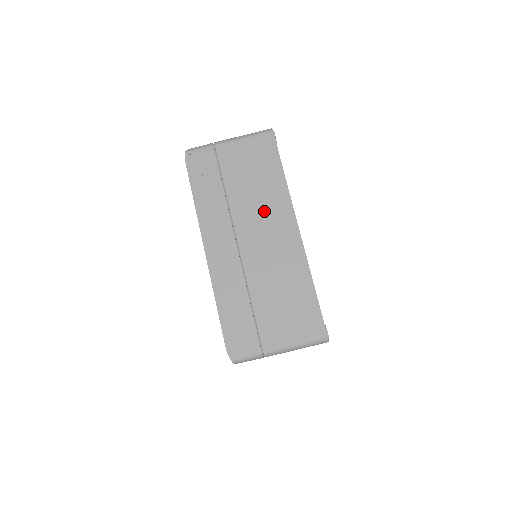
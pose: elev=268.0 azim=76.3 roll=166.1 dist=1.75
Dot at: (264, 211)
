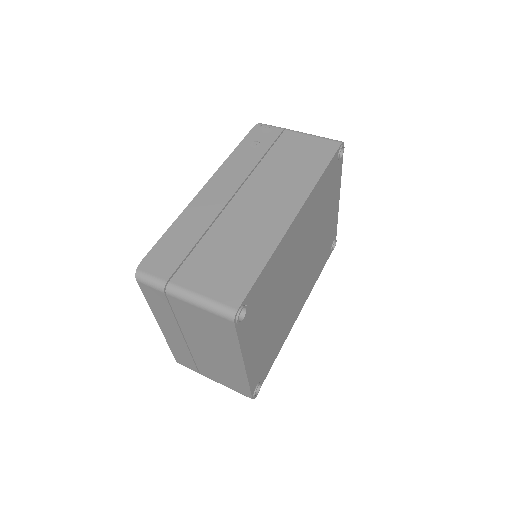
Dot at: (280, 187)
